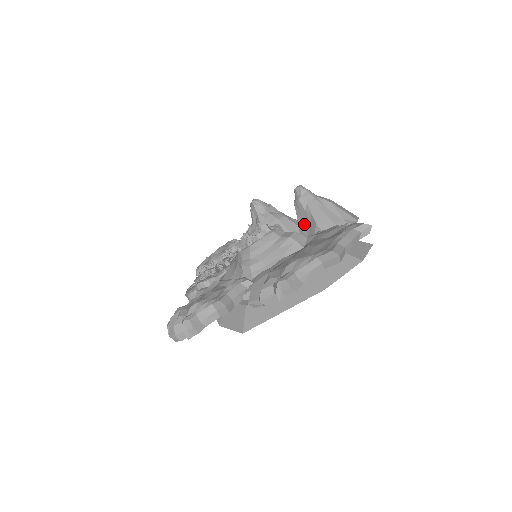
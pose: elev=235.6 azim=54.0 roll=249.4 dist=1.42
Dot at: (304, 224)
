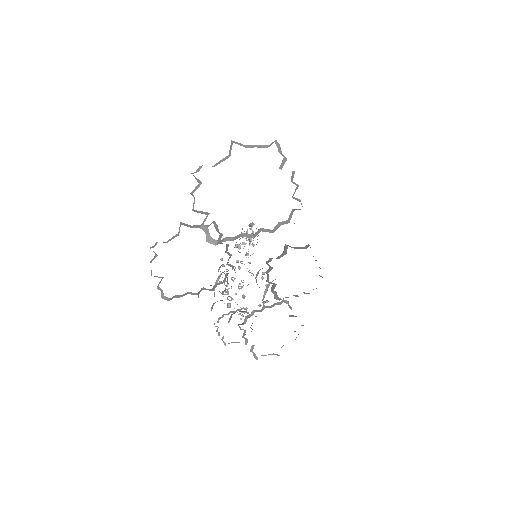
Dot at: occluded
